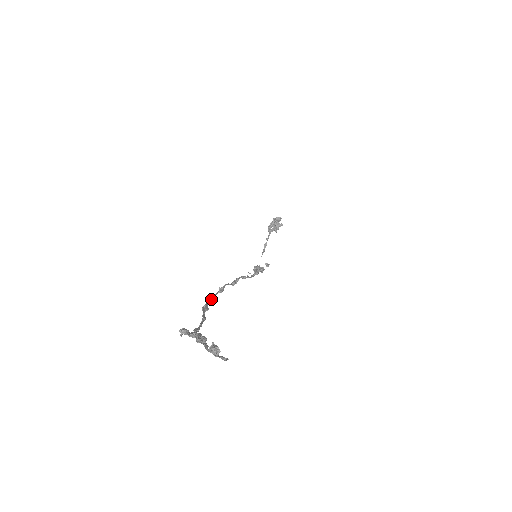
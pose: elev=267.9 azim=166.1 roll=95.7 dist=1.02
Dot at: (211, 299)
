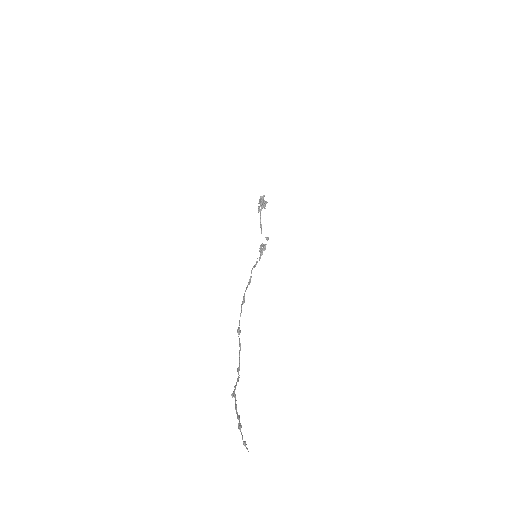
Dot at: occluded
